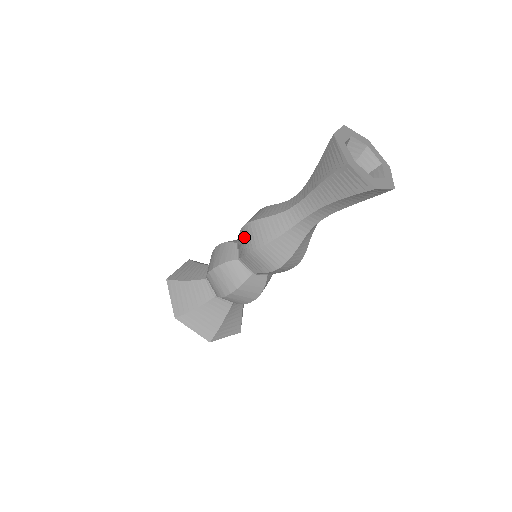
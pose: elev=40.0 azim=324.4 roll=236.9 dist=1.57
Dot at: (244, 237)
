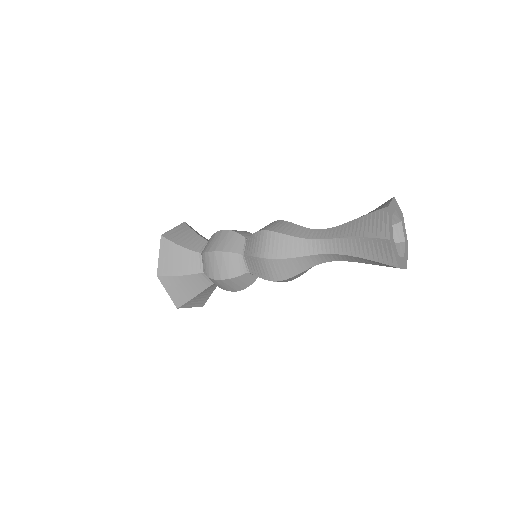
Dot at: (262, 267)
